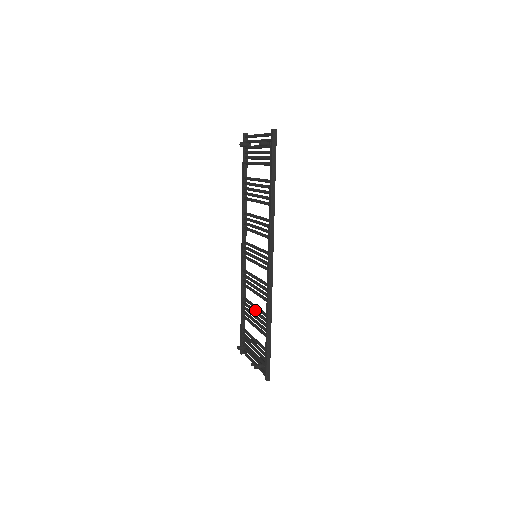
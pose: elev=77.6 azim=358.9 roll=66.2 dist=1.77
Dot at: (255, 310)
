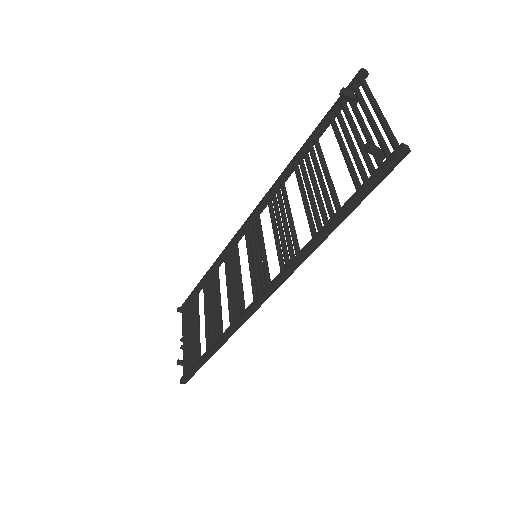
Dot at: (216, 303)
